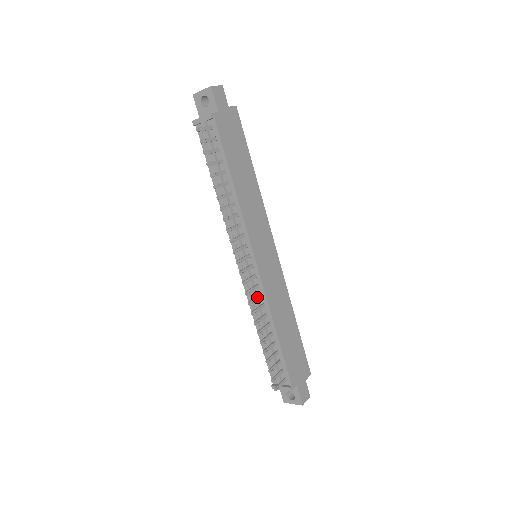
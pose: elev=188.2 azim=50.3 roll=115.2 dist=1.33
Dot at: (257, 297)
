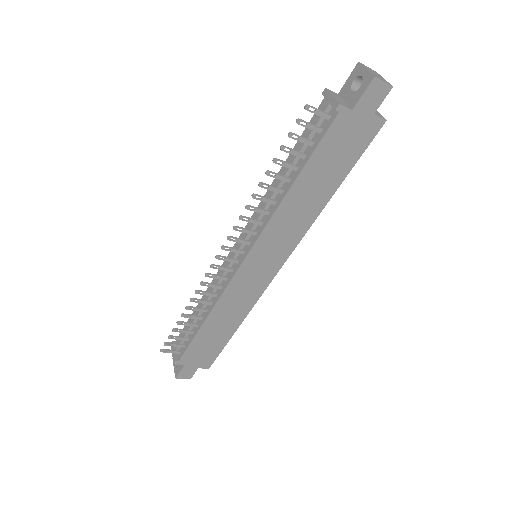
Dot at: (215, 285)
